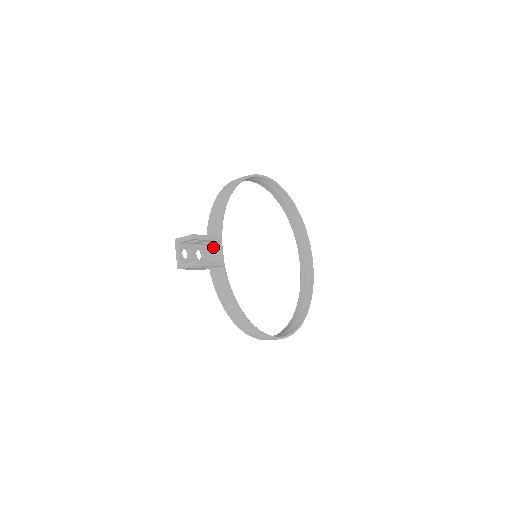
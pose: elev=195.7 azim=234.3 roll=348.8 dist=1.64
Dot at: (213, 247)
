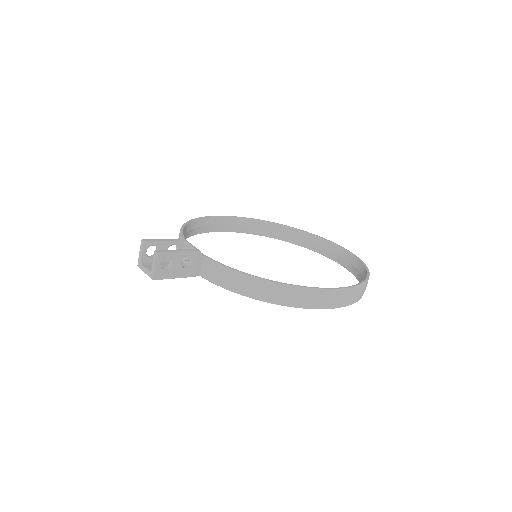
Dot at: occluded
